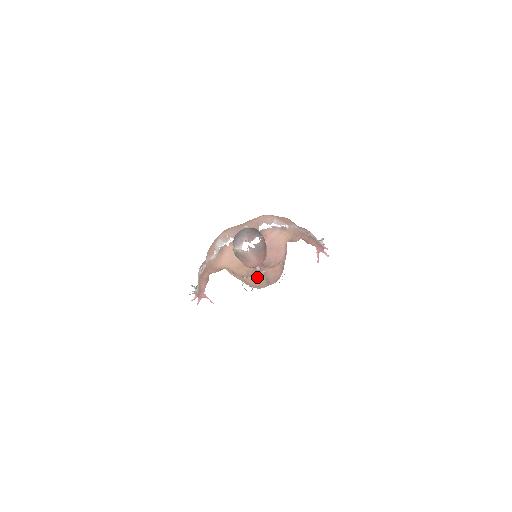
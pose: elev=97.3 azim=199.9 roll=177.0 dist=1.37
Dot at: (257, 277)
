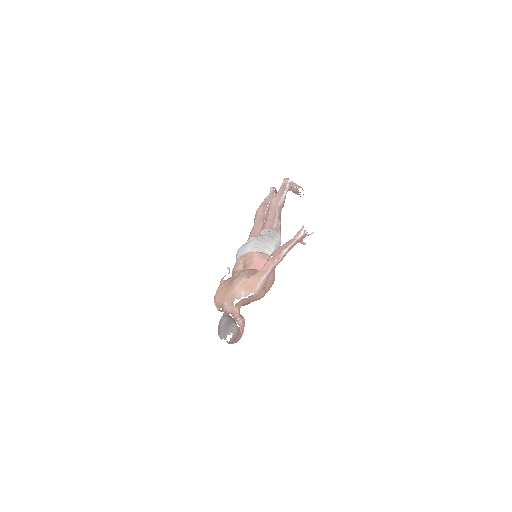
Dot at: occluded
